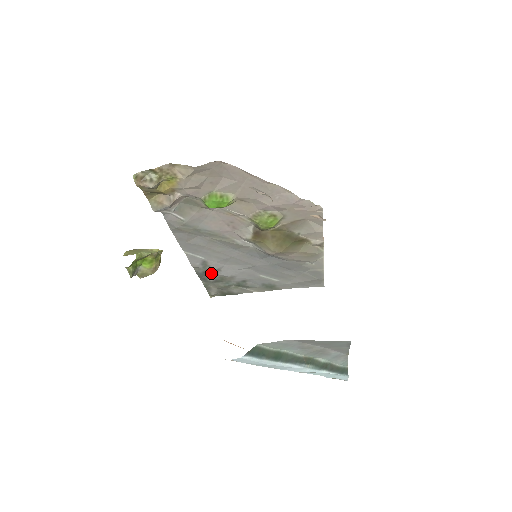
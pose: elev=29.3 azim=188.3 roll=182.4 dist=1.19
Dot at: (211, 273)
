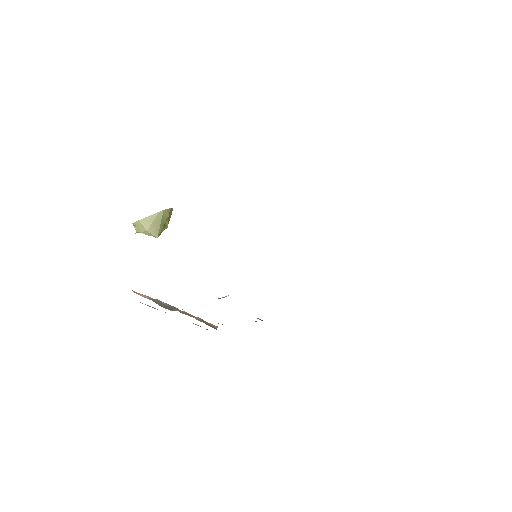
Dot at: occluded
